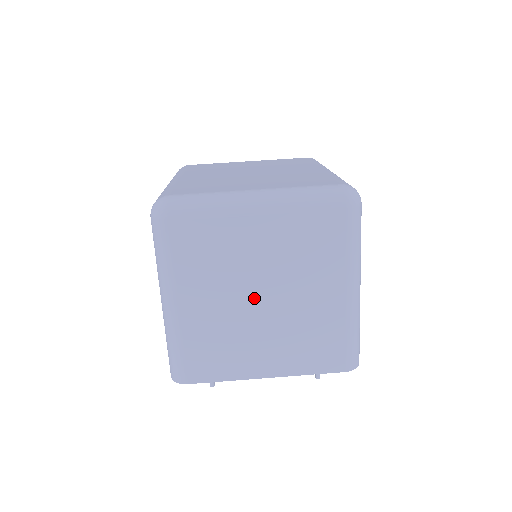
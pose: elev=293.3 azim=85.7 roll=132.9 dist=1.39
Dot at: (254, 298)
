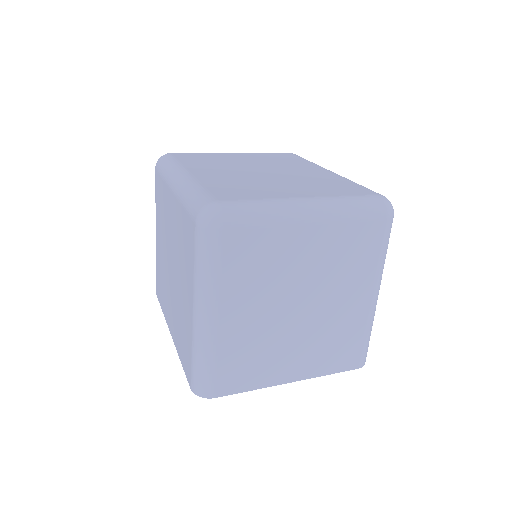
Dot at: (293, 307)
